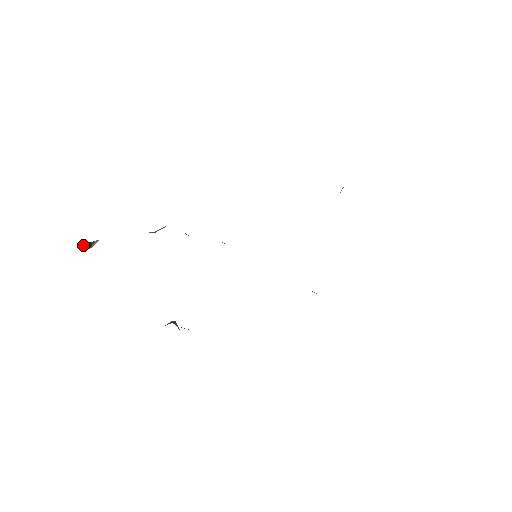
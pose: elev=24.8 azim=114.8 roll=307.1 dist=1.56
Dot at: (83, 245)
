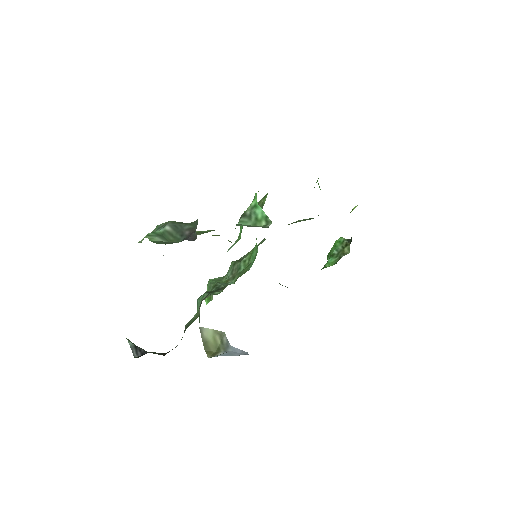
Dot at: occluded
